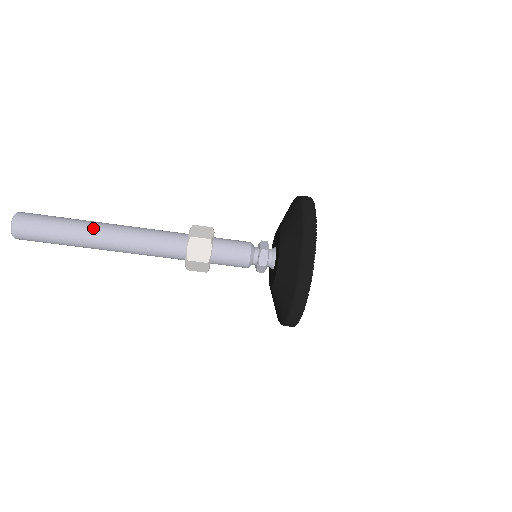
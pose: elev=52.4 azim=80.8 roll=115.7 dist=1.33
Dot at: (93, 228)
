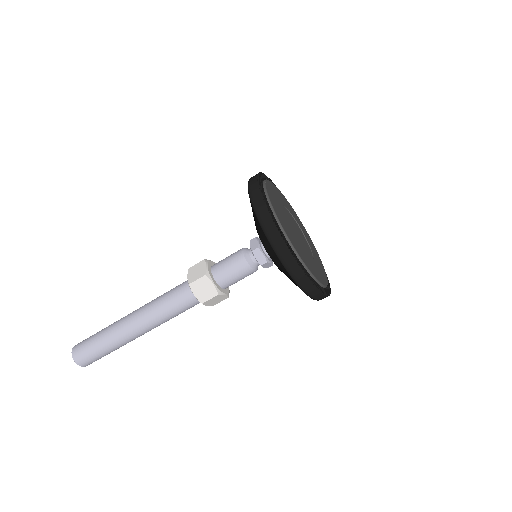
Dot at: (123, 326)
